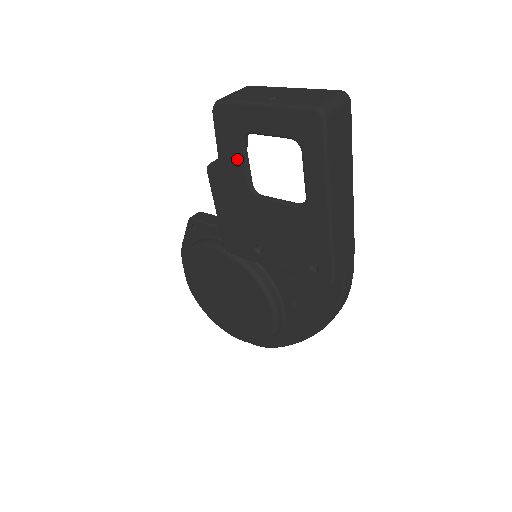
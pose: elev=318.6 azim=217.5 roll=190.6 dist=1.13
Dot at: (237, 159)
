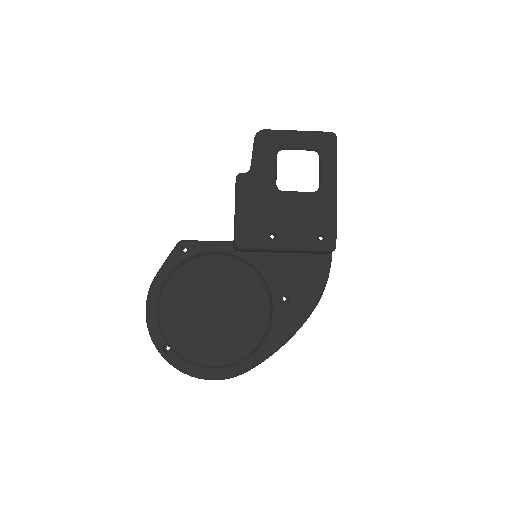
Dot at: (269, 165)
